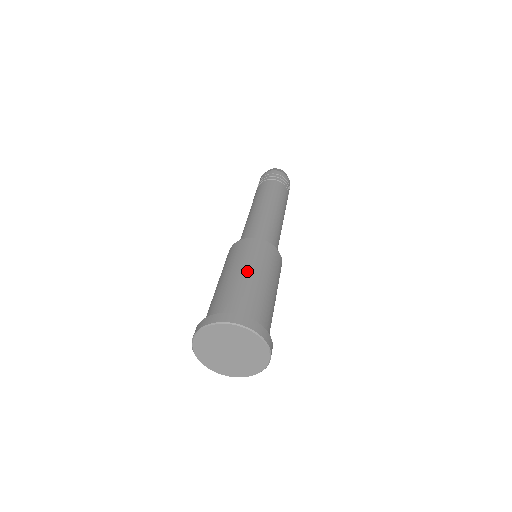
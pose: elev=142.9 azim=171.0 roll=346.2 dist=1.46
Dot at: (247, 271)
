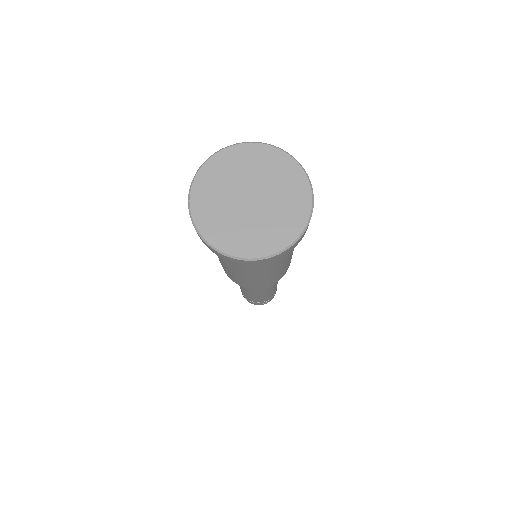
Dot at: occluded
